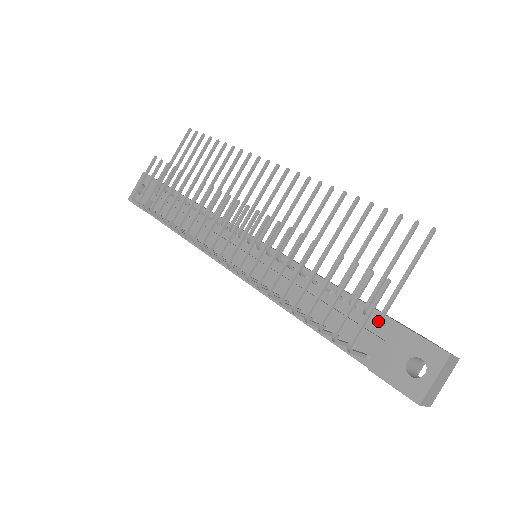
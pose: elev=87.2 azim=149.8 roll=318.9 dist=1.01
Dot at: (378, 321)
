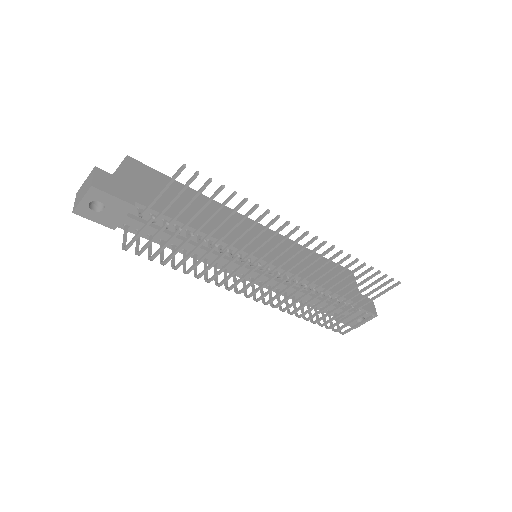
Dot at: occluded
